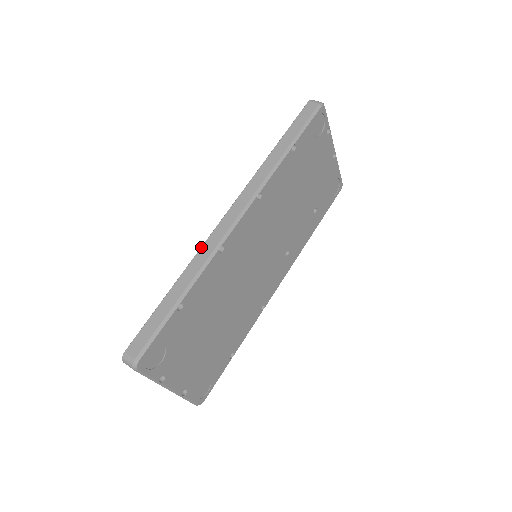
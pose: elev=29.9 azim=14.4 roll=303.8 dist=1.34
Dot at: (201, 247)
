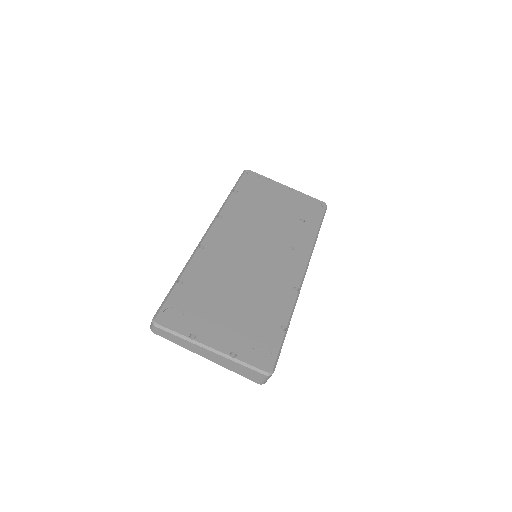
Dot at: occluded
